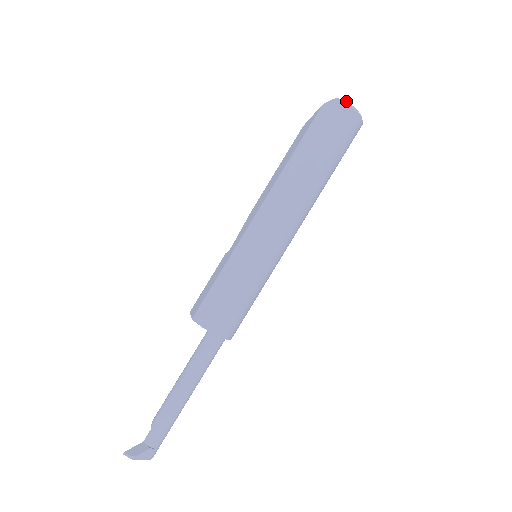
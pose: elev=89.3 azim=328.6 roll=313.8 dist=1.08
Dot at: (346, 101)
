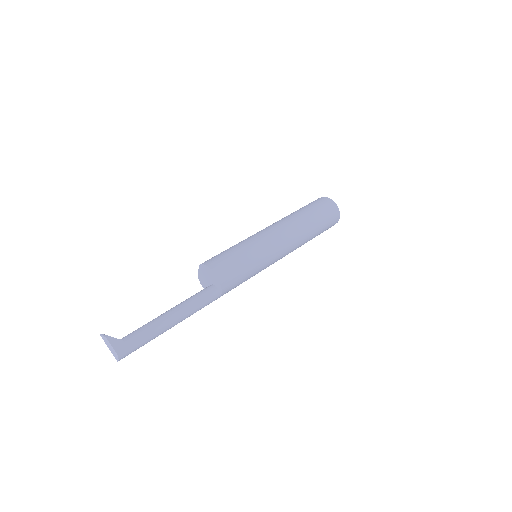
Dot at: (329, 198)
